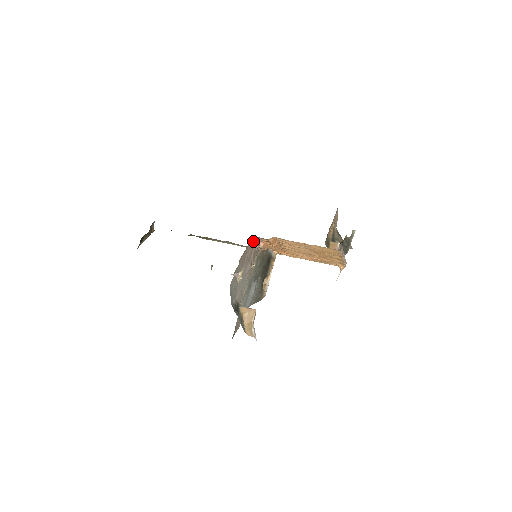
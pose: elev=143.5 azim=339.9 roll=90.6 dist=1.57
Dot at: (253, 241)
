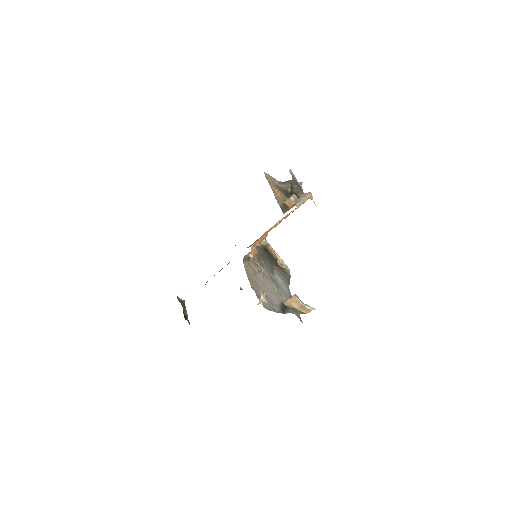
Dot at: (244, 262)
